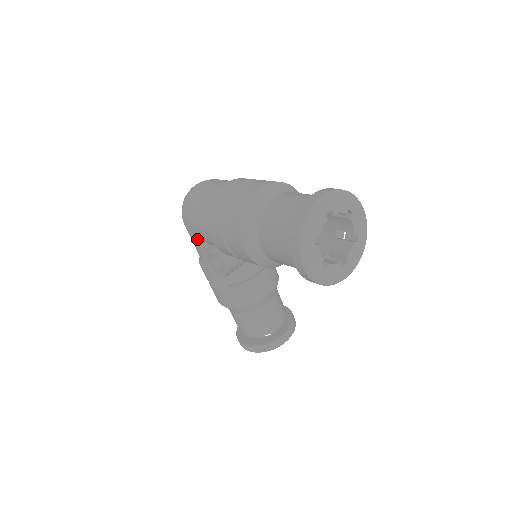
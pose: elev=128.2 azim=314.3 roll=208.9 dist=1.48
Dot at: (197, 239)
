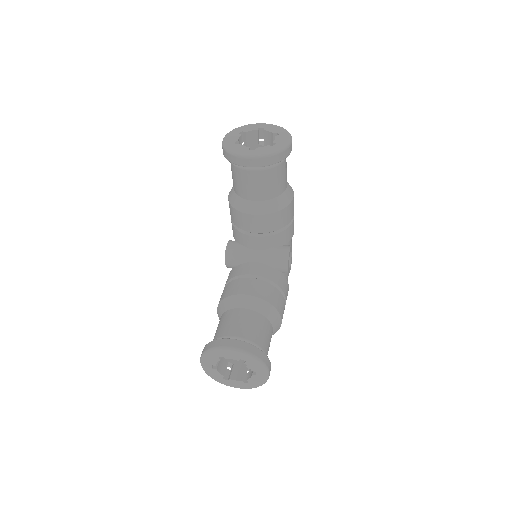
Dot at: occluded
